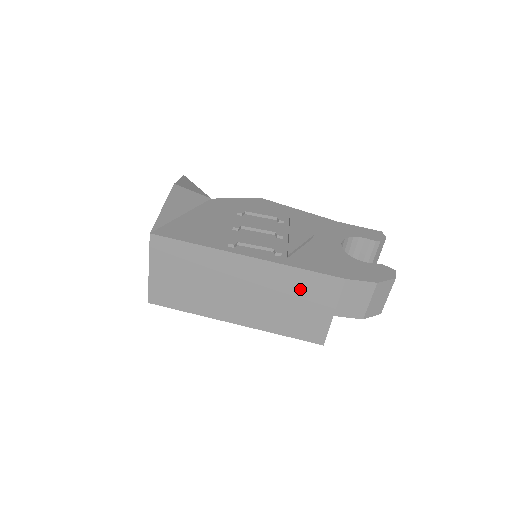
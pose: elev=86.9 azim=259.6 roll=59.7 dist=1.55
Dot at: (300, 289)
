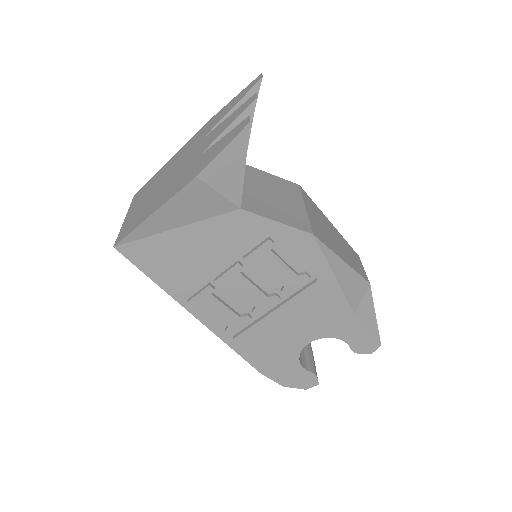
Dot at: occluded
